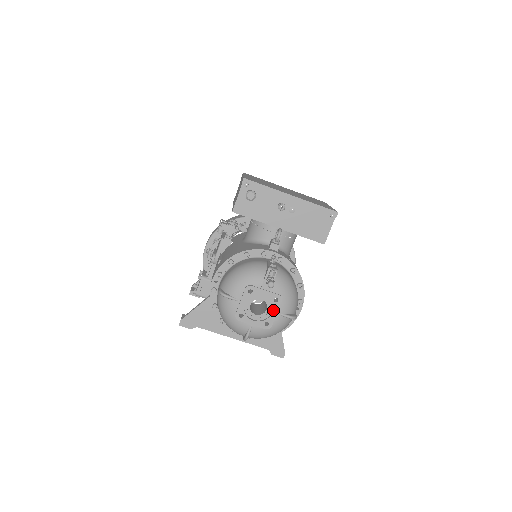
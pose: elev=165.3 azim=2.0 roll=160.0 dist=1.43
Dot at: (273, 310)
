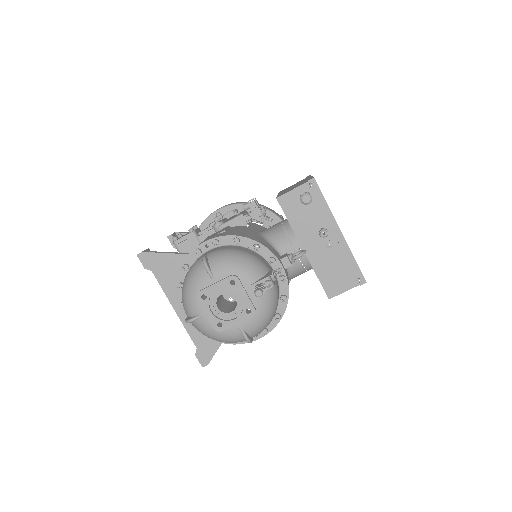
Dot at: (237, 318)
